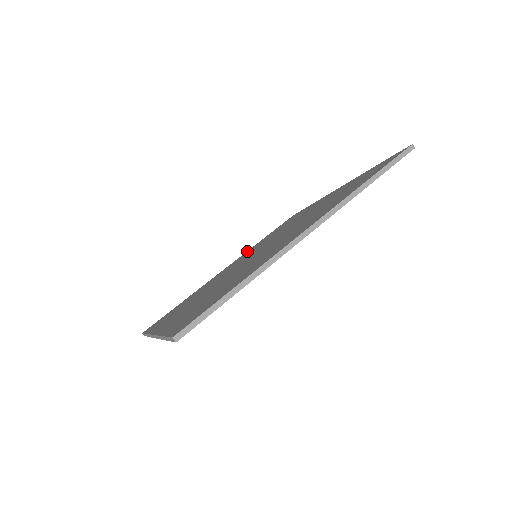
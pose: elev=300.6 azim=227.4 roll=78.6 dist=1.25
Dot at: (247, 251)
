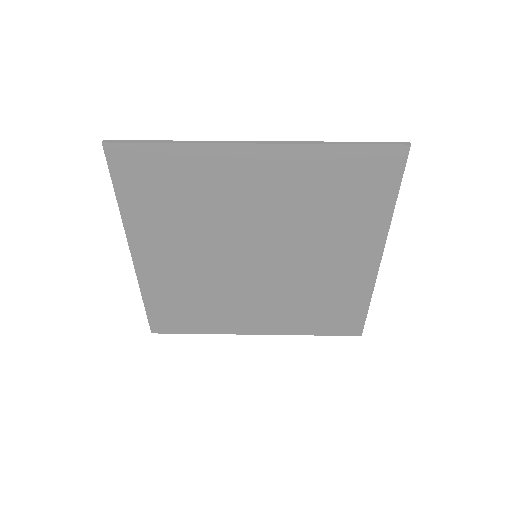
Dot at: occluded
